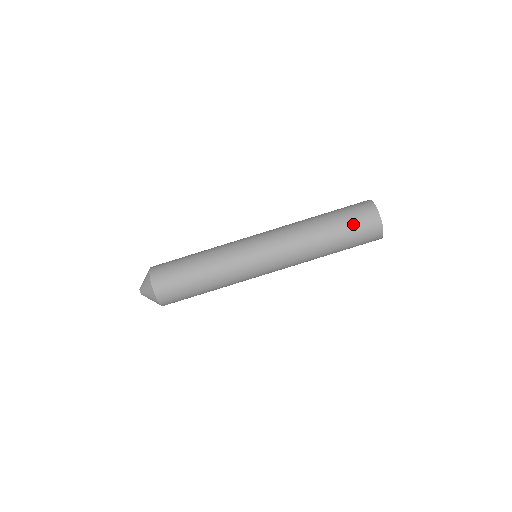
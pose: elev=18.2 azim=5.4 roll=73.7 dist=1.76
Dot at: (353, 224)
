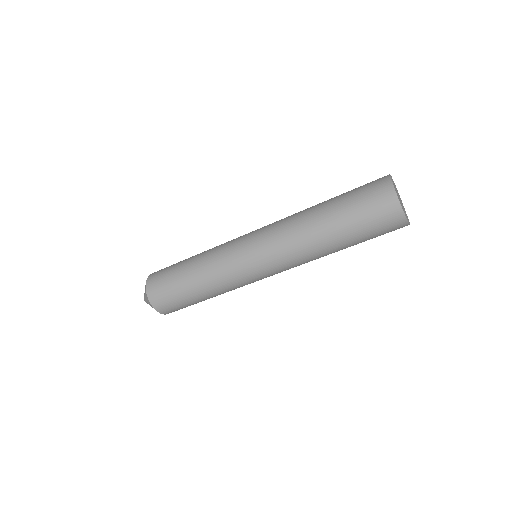
Dot at: (363, 216)
